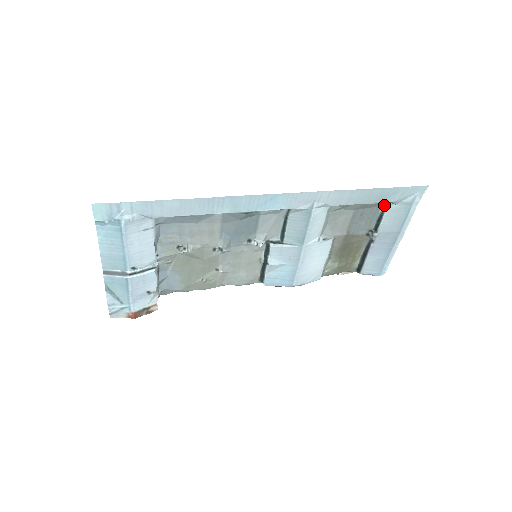
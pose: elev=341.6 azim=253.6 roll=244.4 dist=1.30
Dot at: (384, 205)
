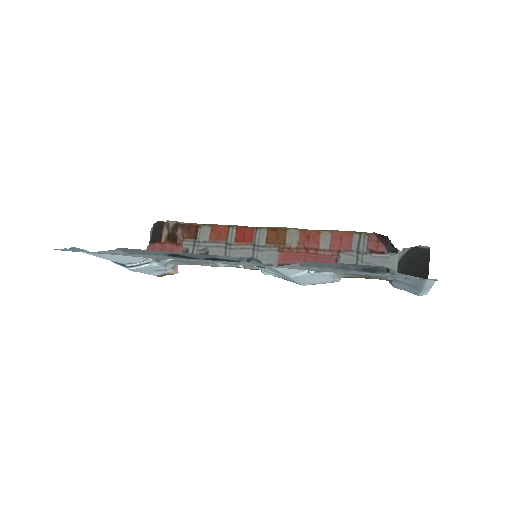
Dot at: (386, 267)
